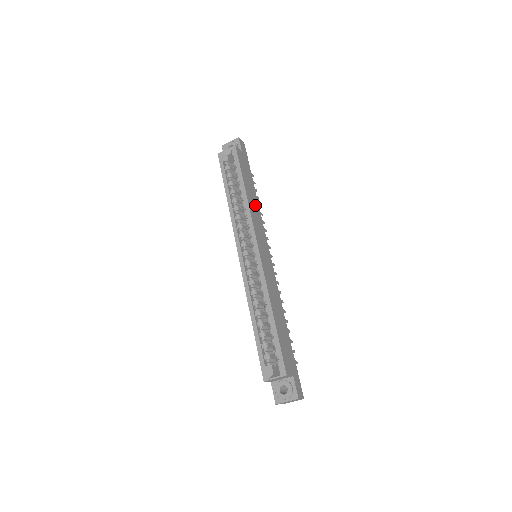
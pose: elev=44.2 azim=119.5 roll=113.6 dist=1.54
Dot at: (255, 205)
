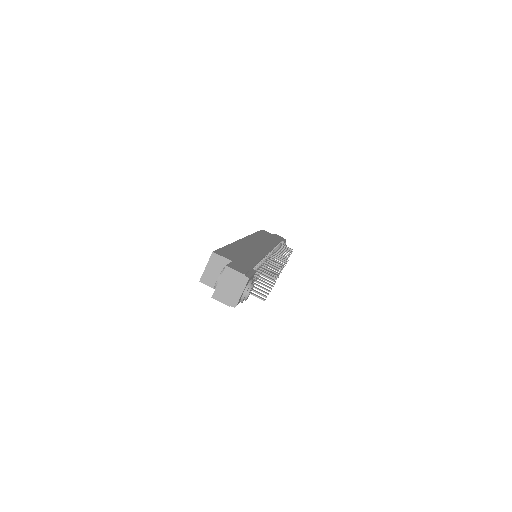
Dot at: (269, 241)
